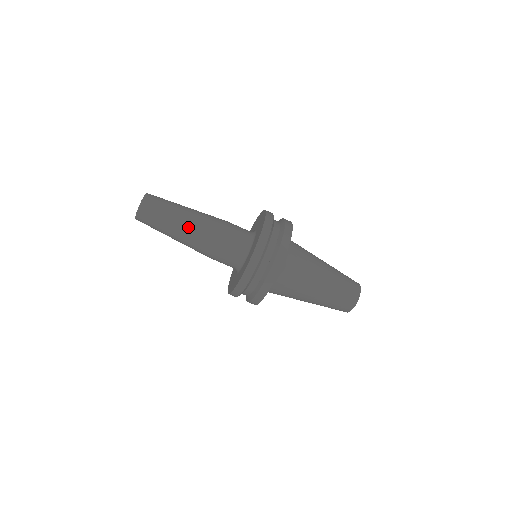
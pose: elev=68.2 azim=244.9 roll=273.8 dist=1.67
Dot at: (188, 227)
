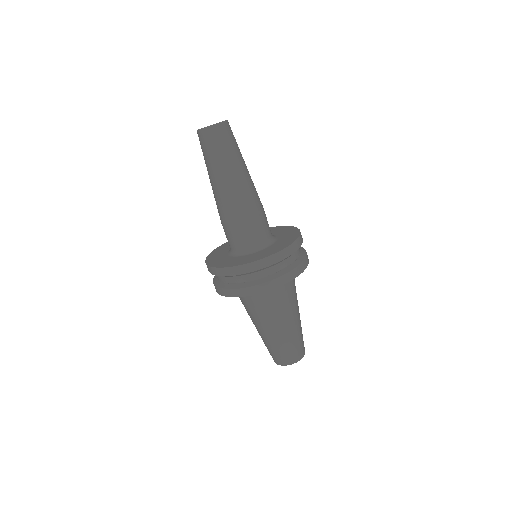
Dot at: (244, 179)
